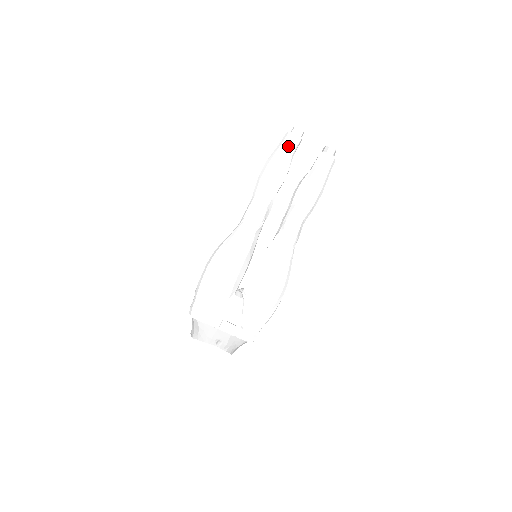
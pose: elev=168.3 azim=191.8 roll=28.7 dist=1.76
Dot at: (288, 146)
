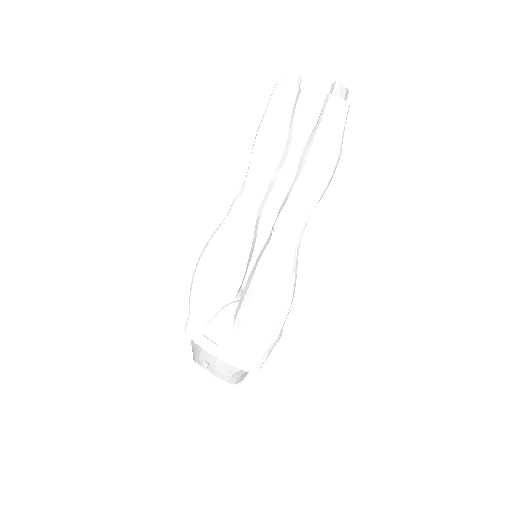
Dot at: (272, 101)
